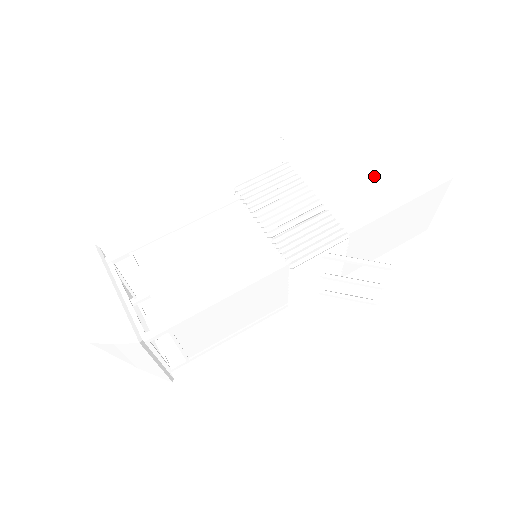
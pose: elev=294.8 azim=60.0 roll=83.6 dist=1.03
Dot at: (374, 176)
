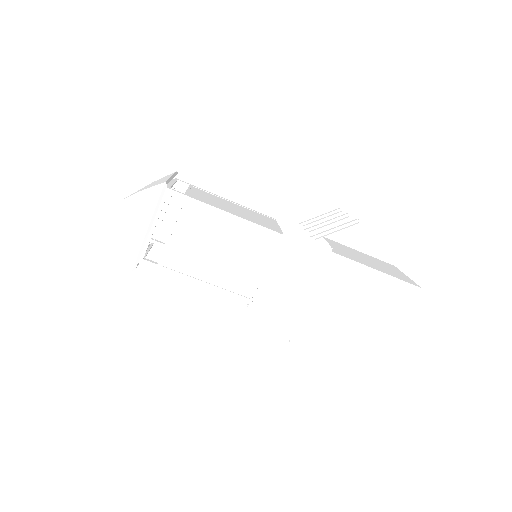
Dot at: (357, 310)
